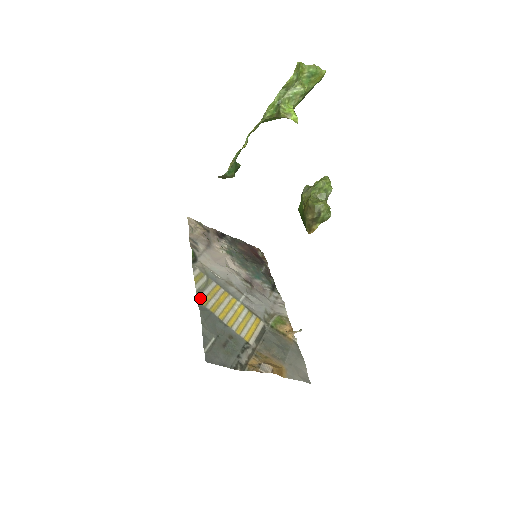
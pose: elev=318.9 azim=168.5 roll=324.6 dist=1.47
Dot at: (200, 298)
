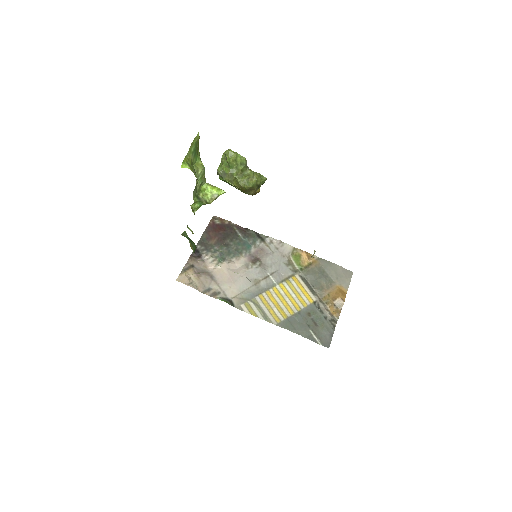
Dot at: (272, 321)
